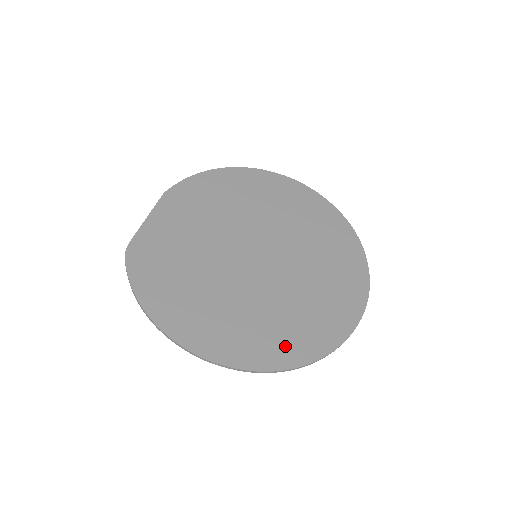
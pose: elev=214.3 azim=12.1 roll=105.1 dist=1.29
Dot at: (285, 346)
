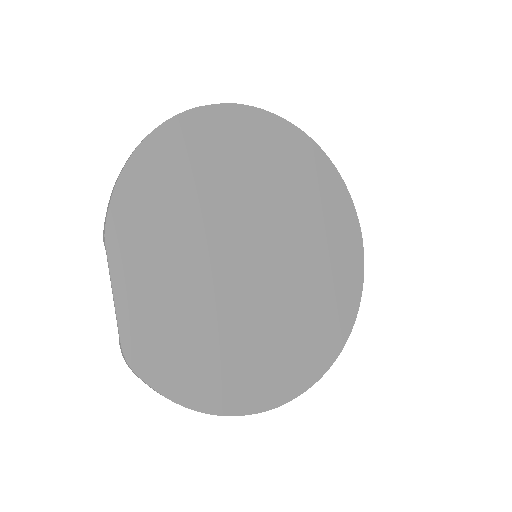
Dot at: (325, 339)
